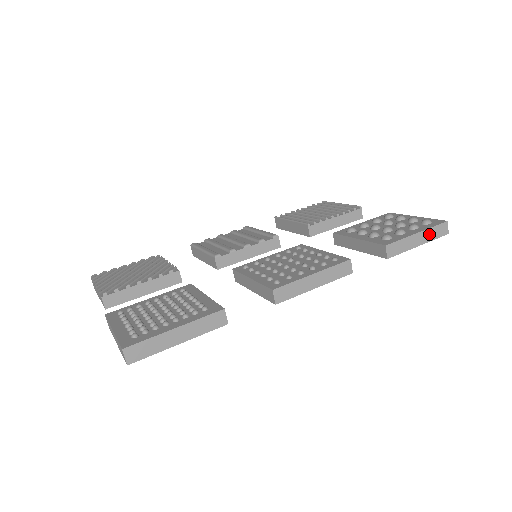
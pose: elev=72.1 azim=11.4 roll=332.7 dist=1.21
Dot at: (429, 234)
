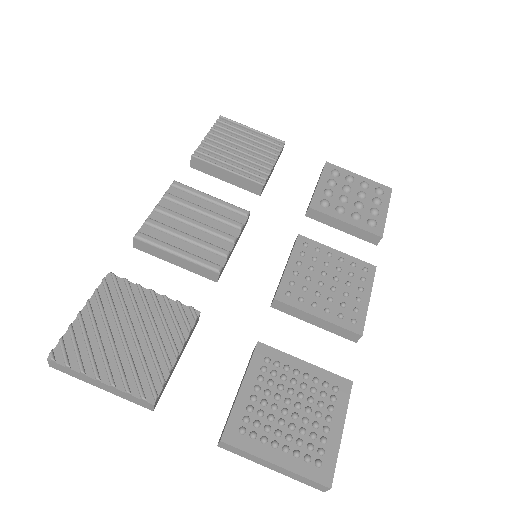
Dot at: occluded
